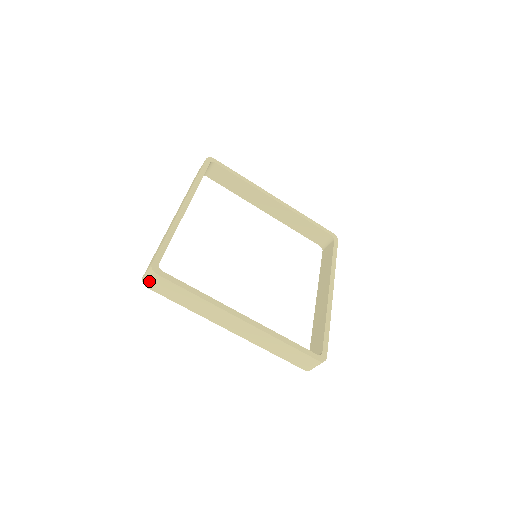
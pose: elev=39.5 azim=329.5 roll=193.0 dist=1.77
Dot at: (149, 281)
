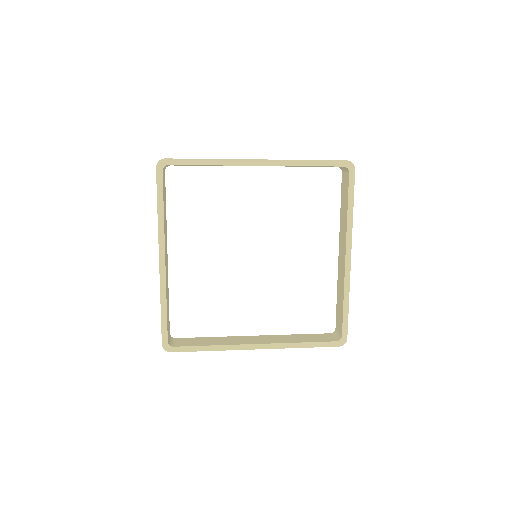
Dot at: occluded
